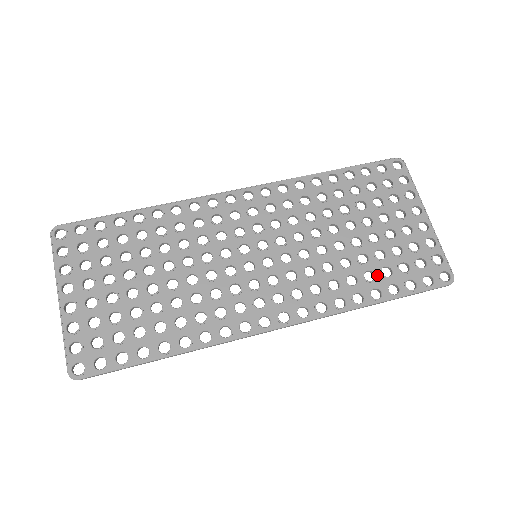
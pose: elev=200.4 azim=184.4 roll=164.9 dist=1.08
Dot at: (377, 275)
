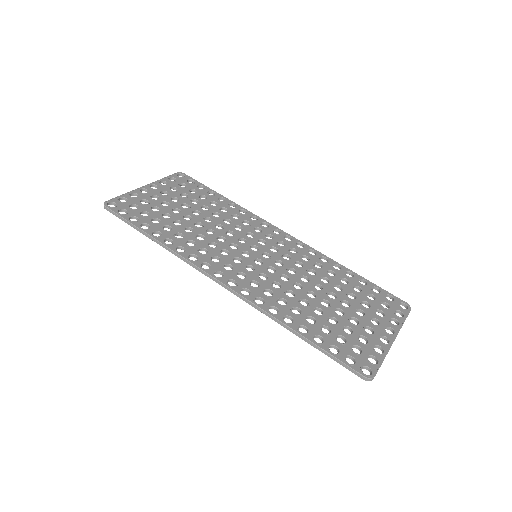
Dot at: (317, 324)
